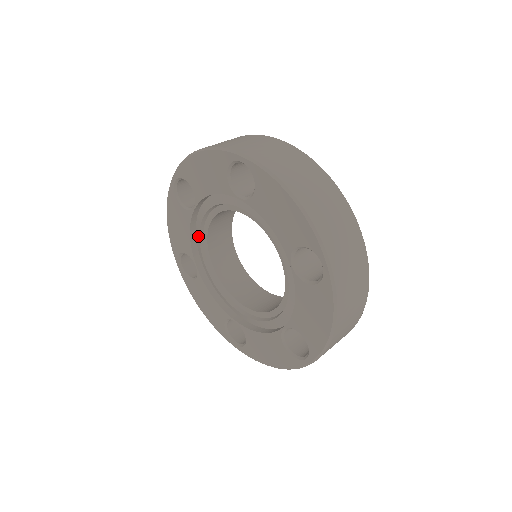
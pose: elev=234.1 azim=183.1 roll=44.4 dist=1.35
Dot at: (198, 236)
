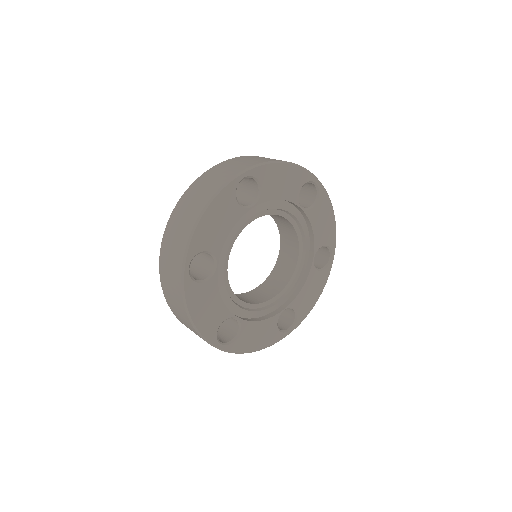
Dot at: occluded
